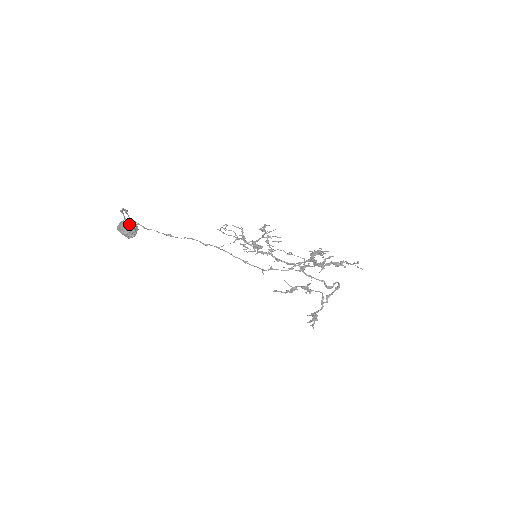
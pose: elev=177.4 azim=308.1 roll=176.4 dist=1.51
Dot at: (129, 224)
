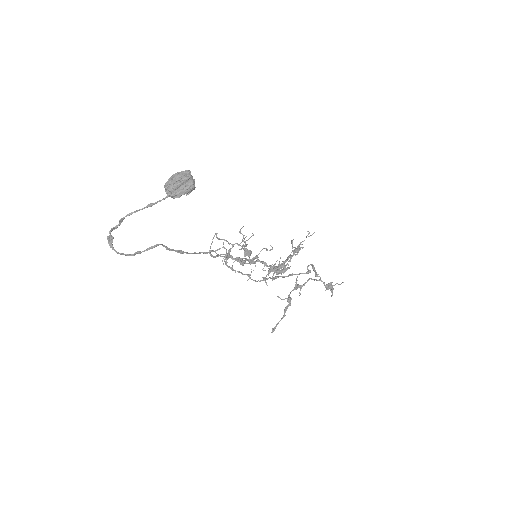
Dot at: (185, 171)
